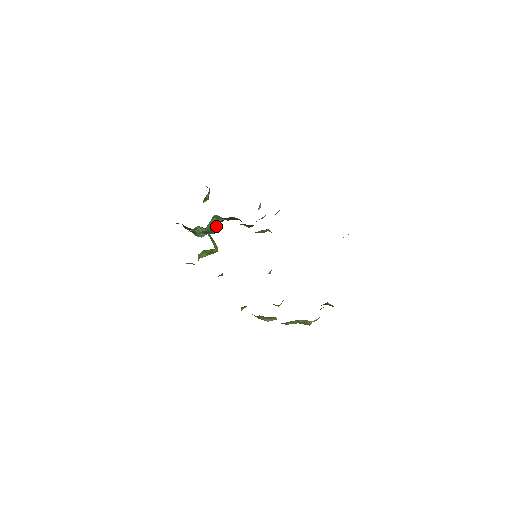
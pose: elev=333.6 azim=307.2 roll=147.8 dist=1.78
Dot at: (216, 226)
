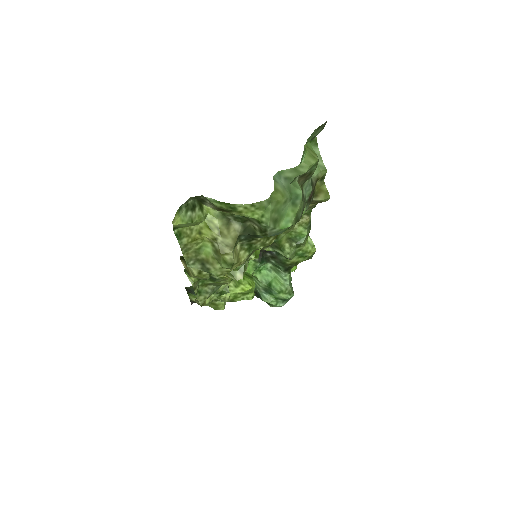
Dot at: (278, 283)
